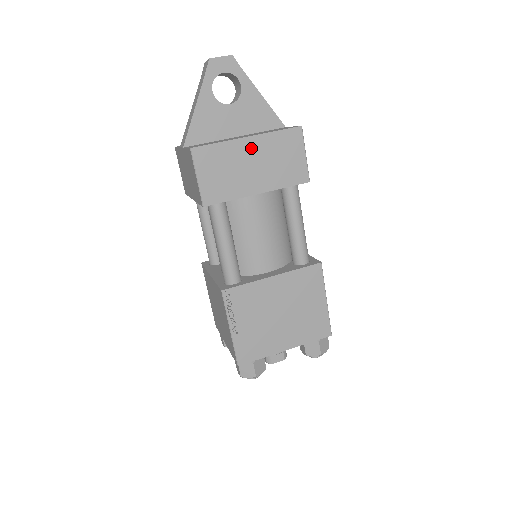
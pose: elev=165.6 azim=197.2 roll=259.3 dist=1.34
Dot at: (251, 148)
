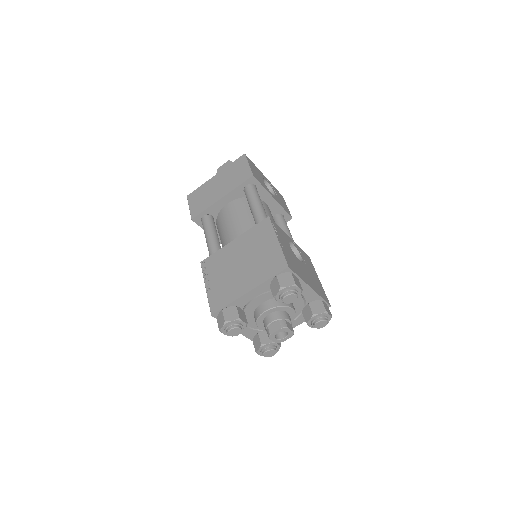
Dot at: (217, 179)
